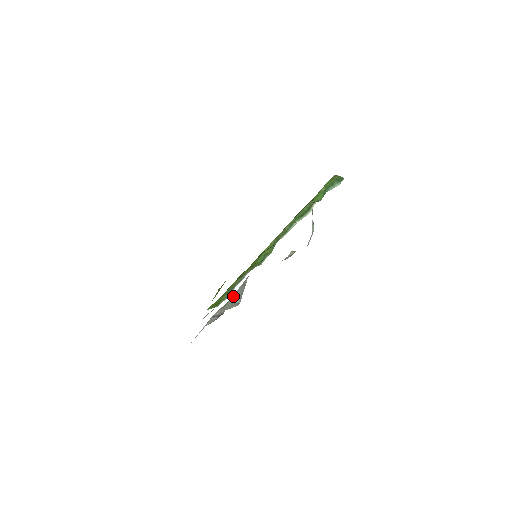
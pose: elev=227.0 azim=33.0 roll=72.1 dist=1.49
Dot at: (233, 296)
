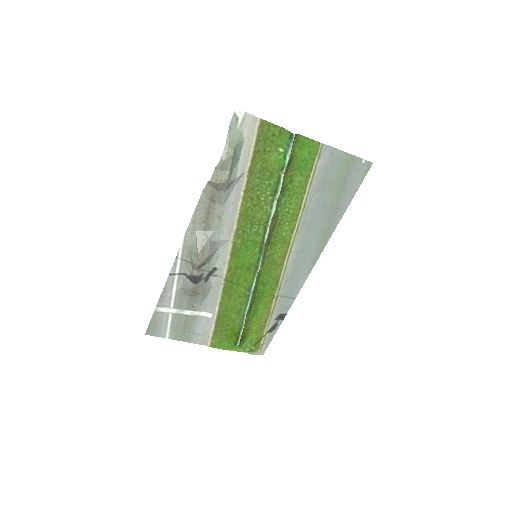
Dot at: (193, 240)
